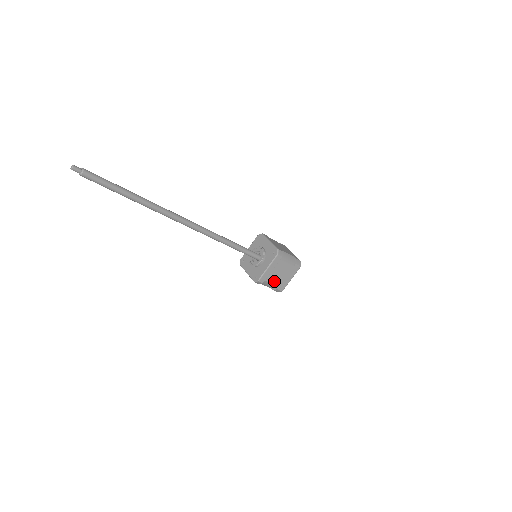
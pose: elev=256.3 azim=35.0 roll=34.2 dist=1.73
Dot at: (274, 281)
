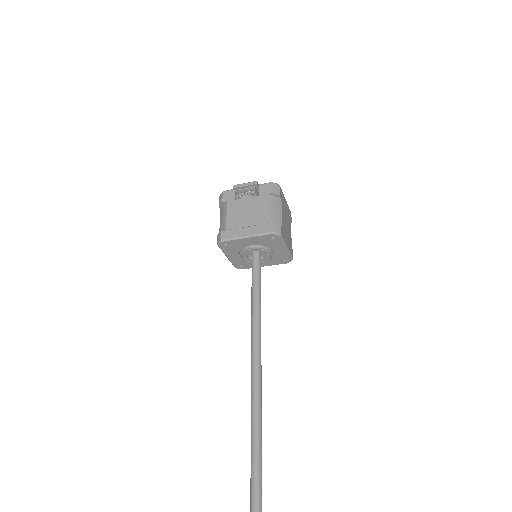
Dot at: occluded
